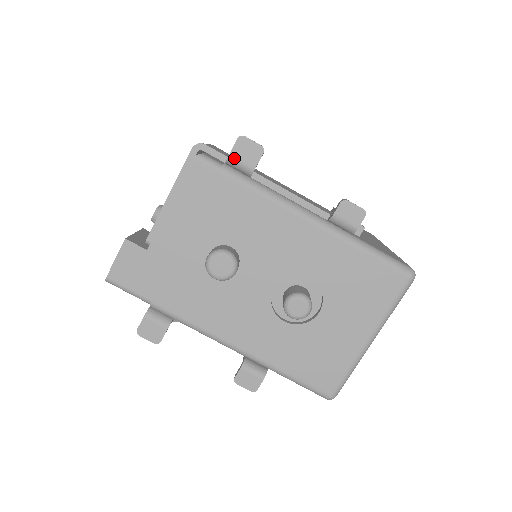
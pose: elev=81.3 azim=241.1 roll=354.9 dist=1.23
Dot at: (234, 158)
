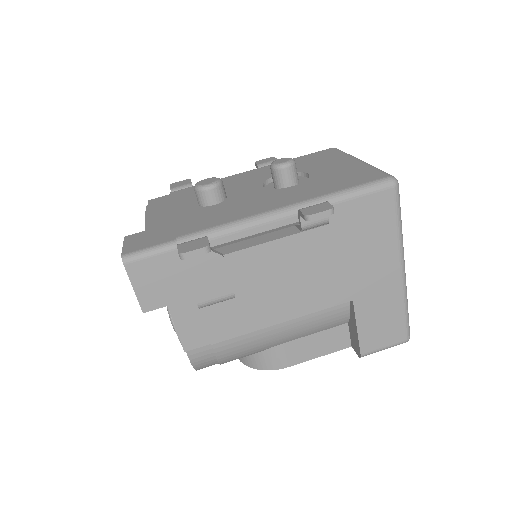
Dot at: (175, 188)
